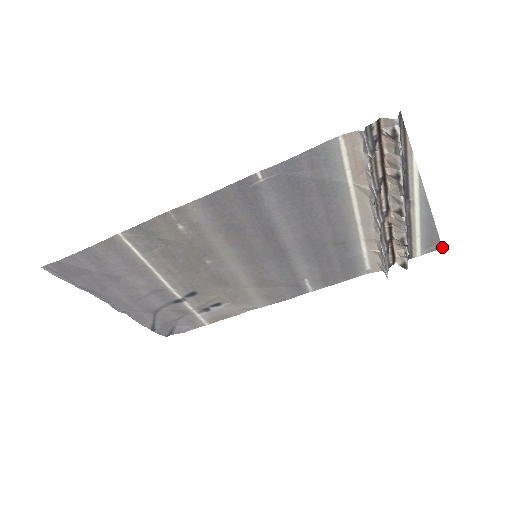
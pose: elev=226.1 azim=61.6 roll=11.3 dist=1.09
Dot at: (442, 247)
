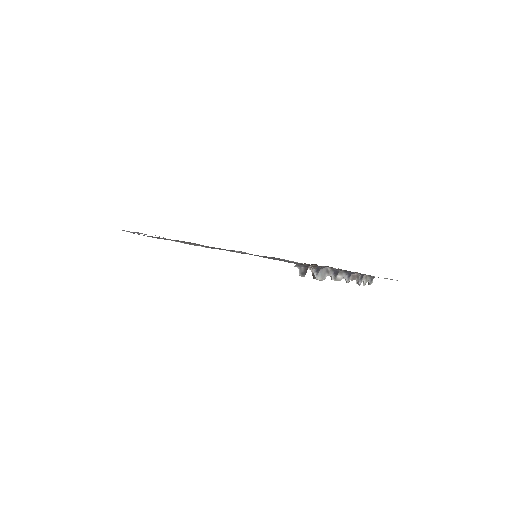
Dot at: occluded
